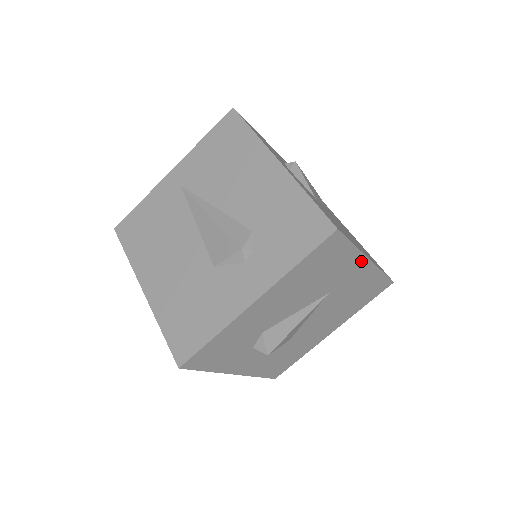
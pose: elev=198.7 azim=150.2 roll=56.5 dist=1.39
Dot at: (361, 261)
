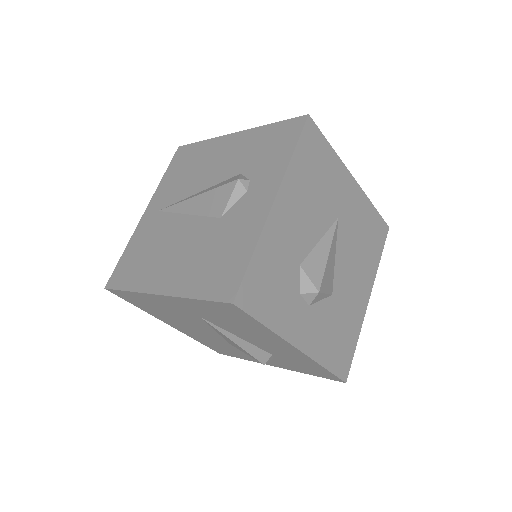
Dot at: (346, 176)
